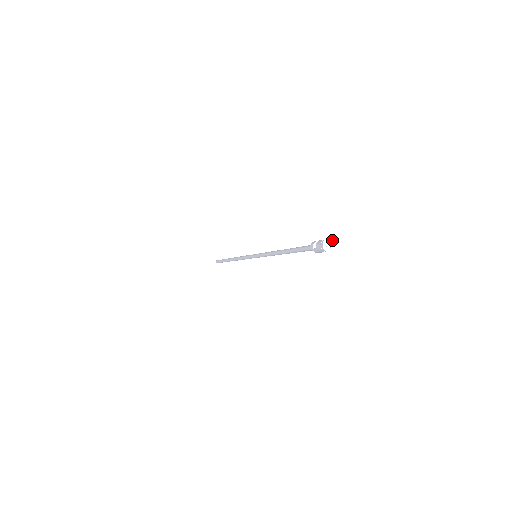
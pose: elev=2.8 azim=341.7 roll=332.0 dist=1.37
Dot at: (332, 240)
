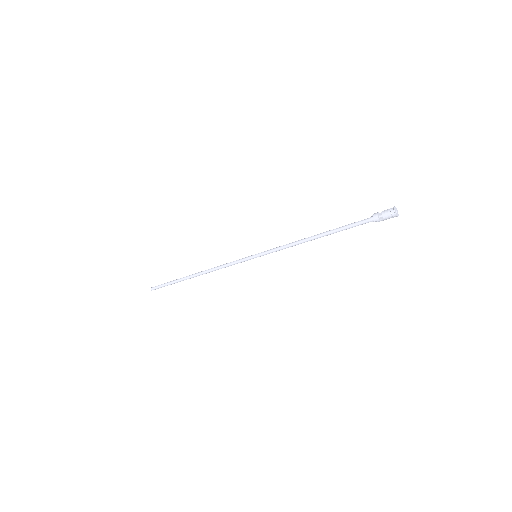
Dot at: (395, 207)
